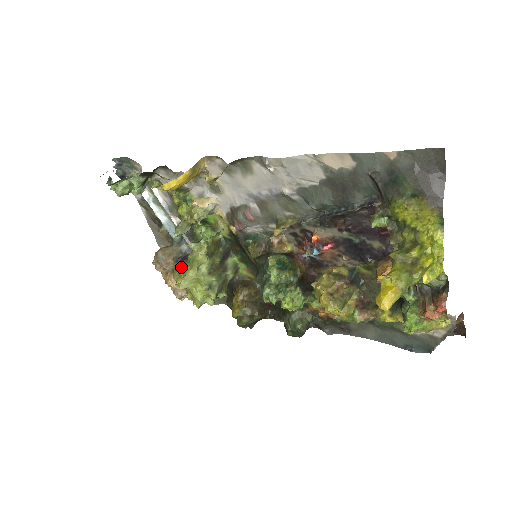
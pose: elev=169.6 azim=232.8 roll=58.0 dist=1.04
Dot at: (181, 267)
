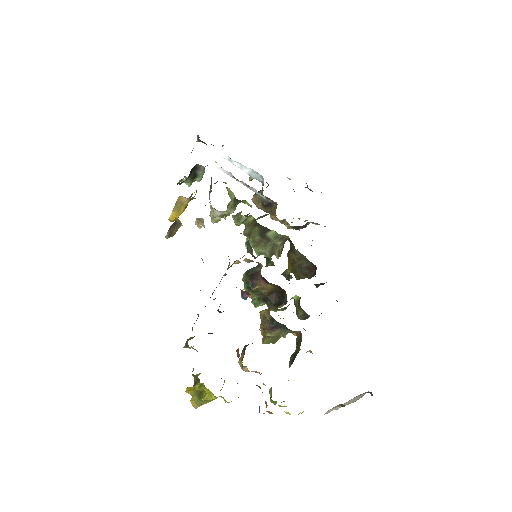
Dot at: occluded
